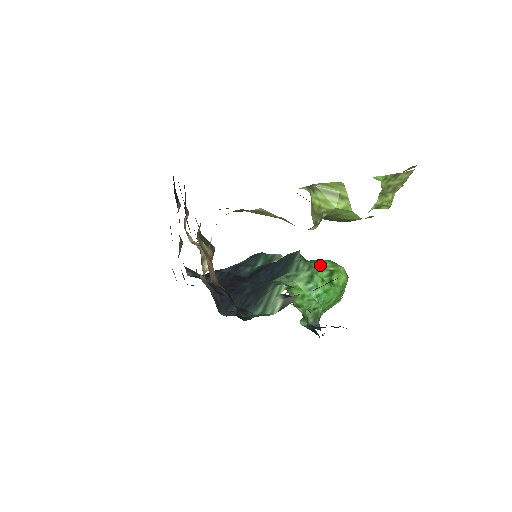
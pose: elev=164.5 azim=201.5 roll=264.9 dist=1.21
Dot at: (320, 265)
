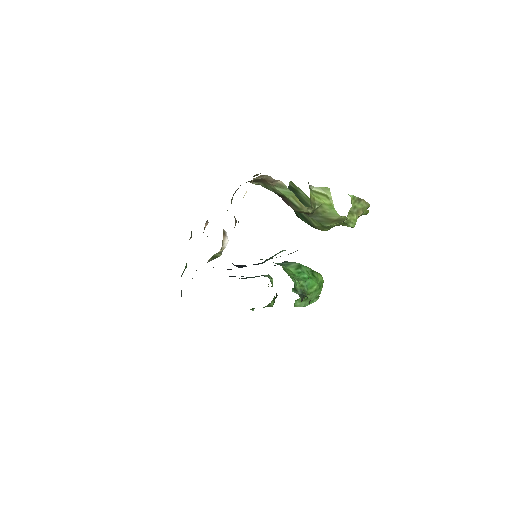
Dot at: occluded
